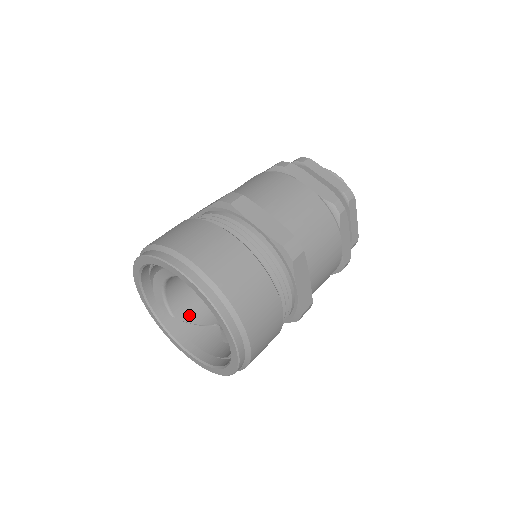
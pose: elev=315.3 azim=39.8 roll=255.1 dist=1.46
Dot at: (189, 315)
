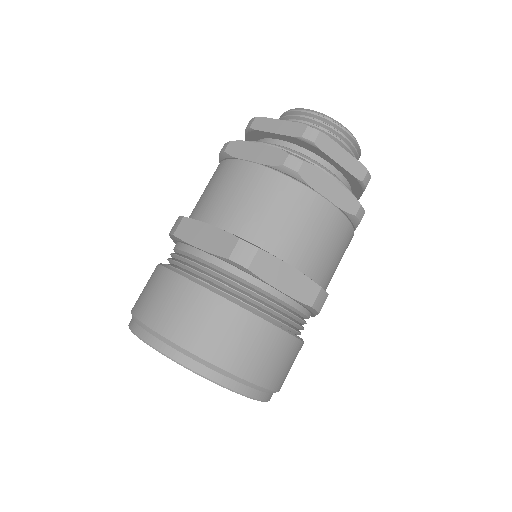
Dot at: occluded
